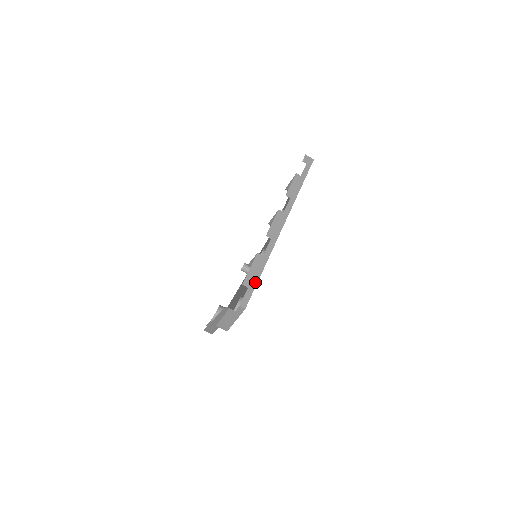
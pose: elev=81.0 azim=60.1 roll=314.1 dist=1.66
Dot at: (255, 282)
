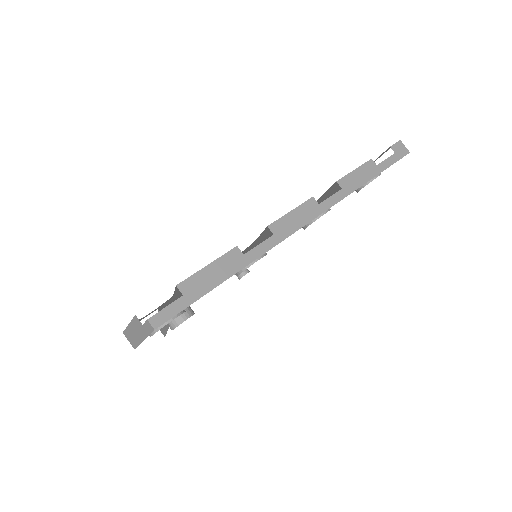
Dot at: (202, 291)
